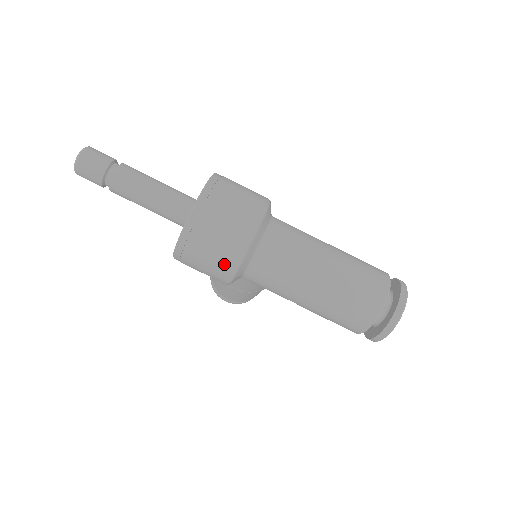
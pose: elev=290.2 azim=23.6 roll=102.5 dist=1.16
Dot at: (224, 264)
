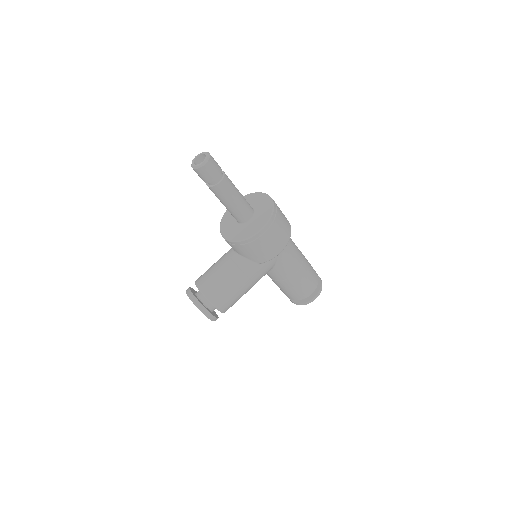
Dot at: (286, 234)
